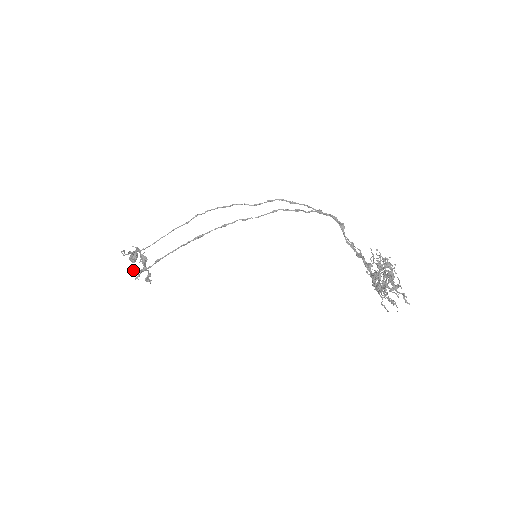
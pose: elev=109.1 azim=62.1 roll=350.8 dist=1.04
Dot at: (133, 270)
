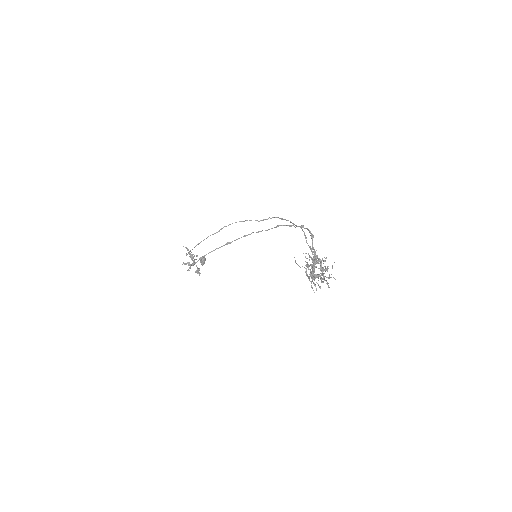
Dot at: (185, 263)
